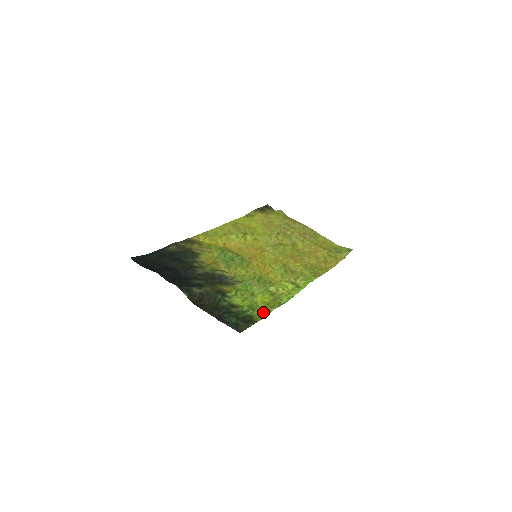
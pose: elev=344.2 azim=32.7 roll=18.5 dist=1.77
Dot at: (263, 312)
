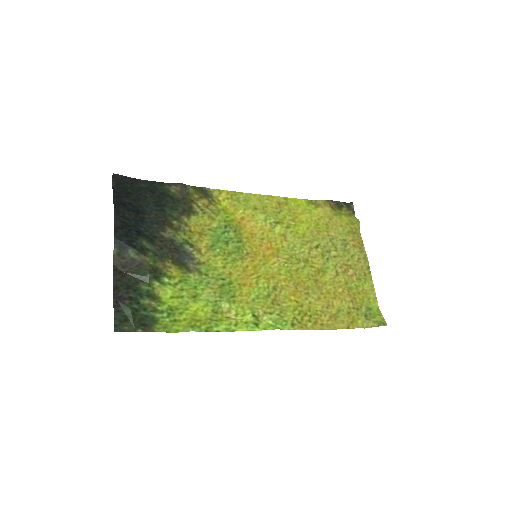
Dot at: (177, 325)
